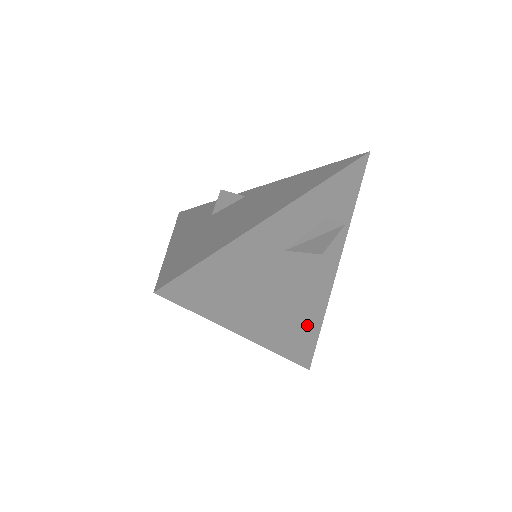
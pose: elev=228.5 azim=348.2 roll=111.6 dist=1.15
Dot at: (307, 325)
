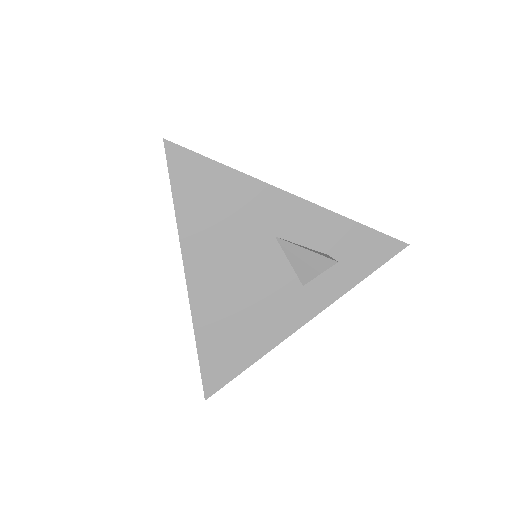
Dot at: (240, 342)
